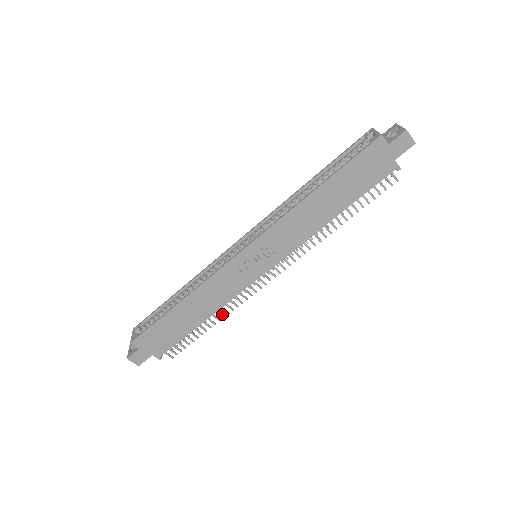
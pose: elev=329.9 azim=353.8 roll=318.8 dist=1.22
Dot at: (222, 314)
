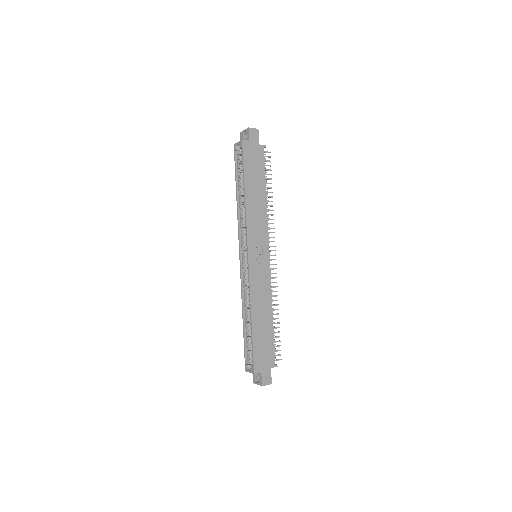
Dot at: (275, 304)
